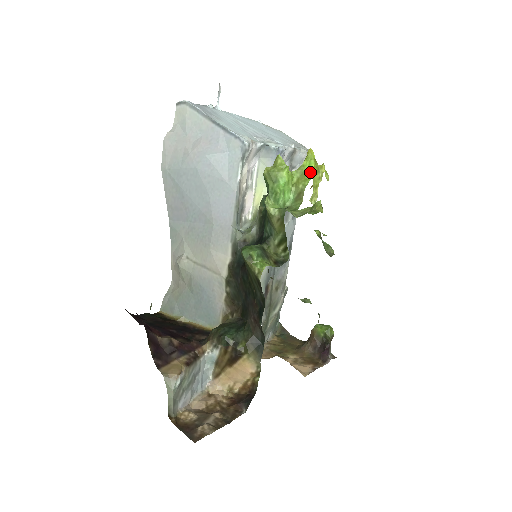
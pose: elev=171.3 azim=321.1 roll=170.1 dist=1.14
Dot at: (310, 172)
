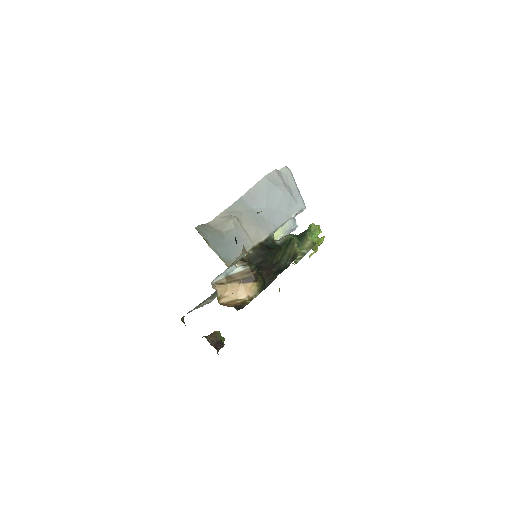
Dot at: (320, 244)
